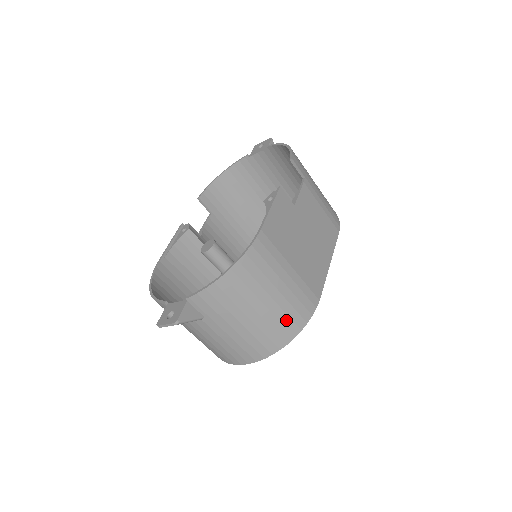
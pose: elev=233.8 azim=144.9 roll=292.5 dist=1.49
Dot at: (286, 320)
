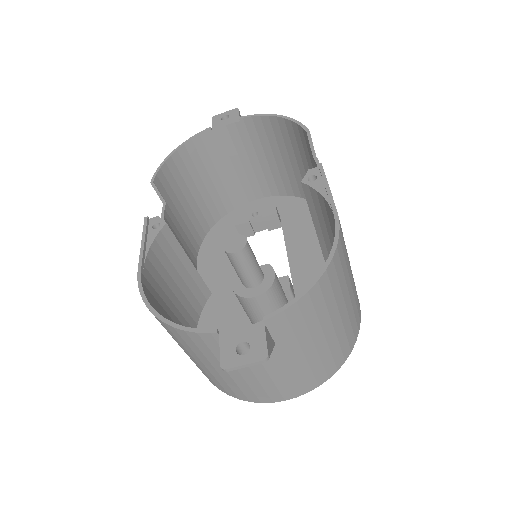
Dot at: (349, 331)
